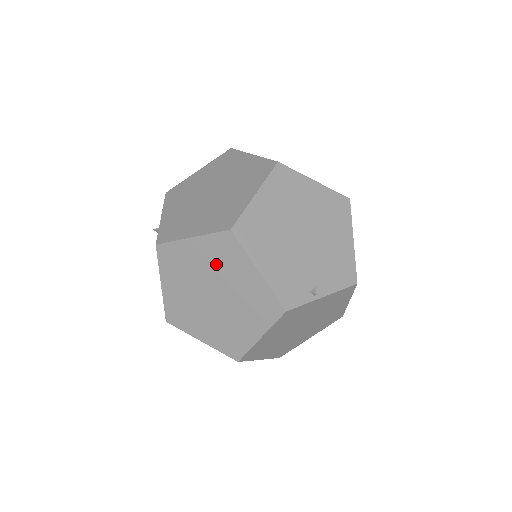
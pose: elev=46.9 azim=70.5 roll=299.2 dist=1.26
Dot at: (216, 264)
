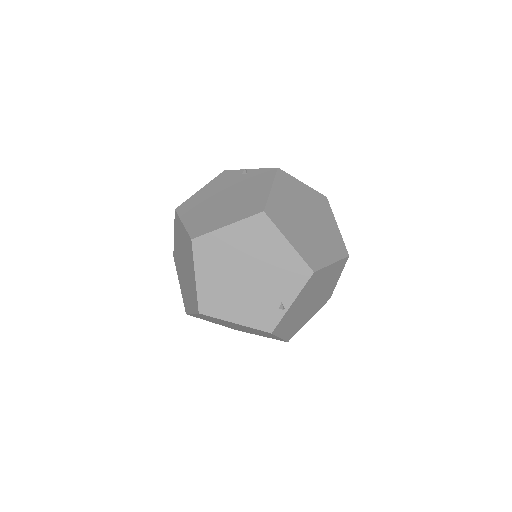
Dot at: (217, 320)
